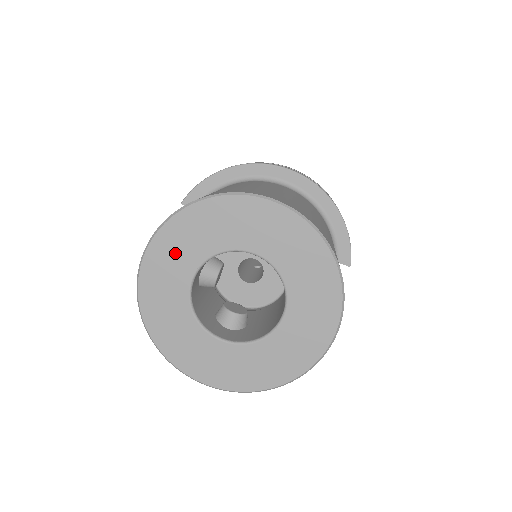
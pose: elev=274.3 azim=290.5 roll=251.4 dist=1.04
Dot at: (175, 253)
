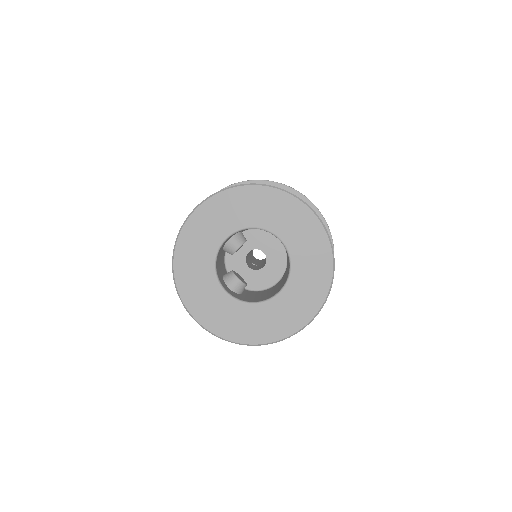
Dot at: (224, 213)
